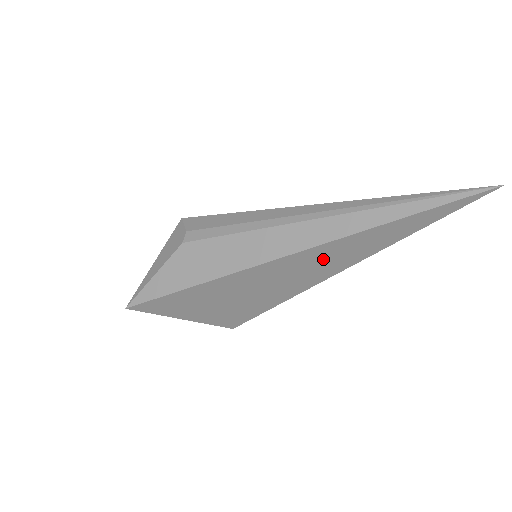
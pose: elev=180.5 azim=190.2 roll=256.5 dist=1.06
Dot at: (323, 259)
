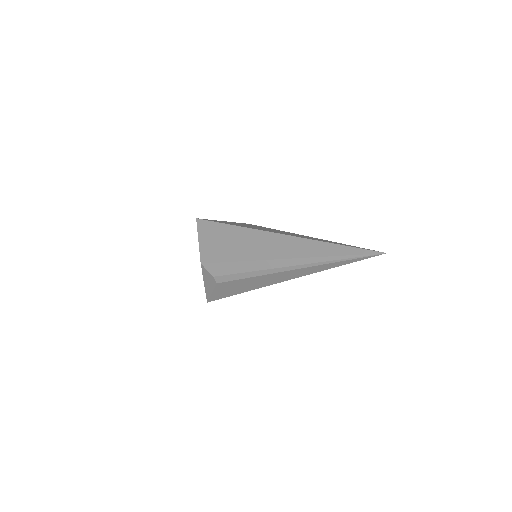
Dot at: occluded
